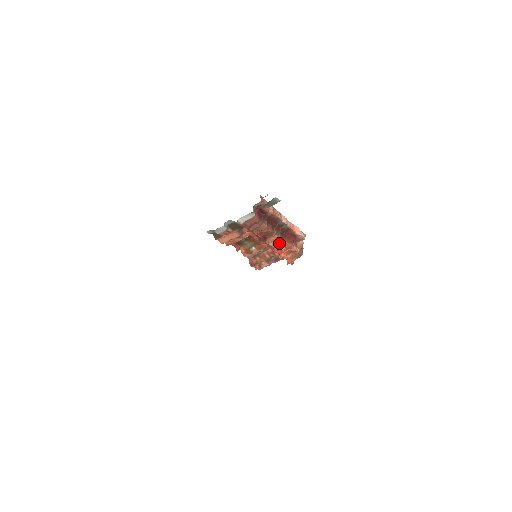
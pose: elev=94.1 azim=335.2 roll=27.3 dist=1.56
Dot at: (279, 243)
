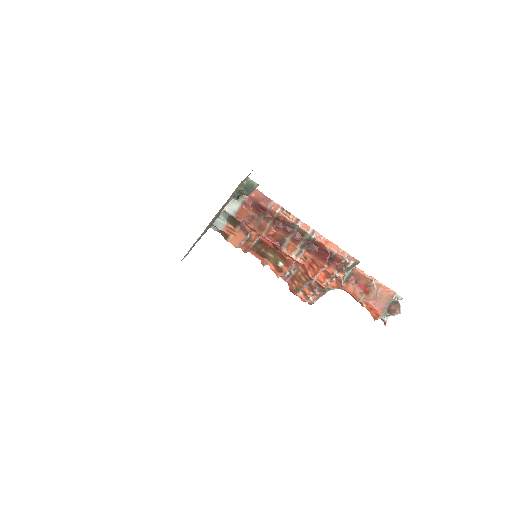
Dot at: (306, 258)
